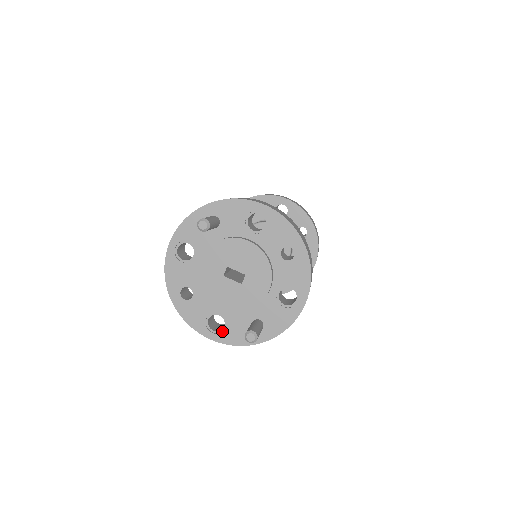
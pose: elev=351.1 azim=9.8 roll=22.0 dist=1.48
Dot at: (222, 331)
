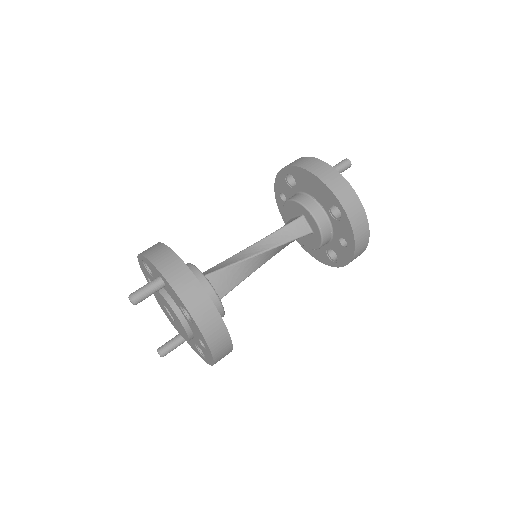
Dot at: occluded
